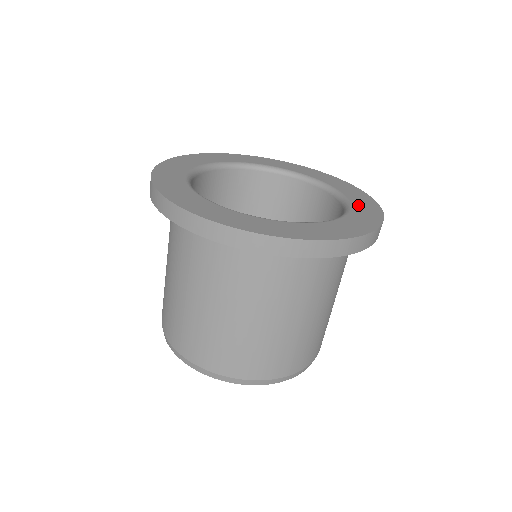
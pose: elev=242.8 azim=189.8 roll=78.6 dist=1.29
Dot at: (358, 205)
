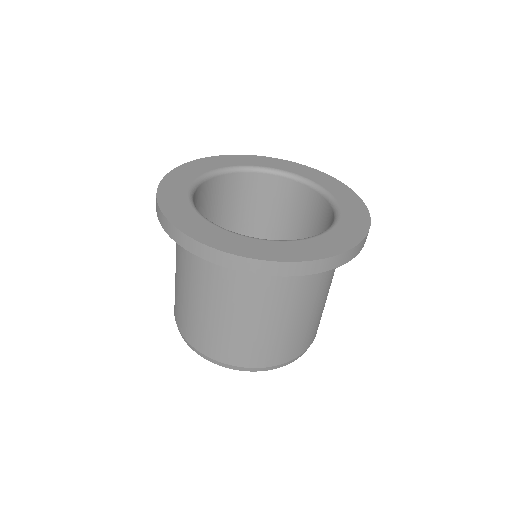
Dot at: (330, 188)
